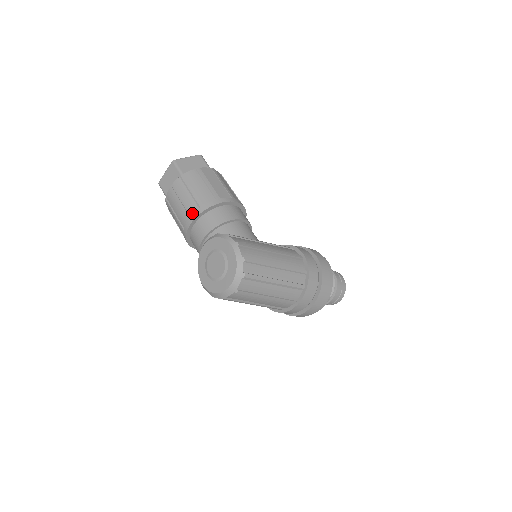
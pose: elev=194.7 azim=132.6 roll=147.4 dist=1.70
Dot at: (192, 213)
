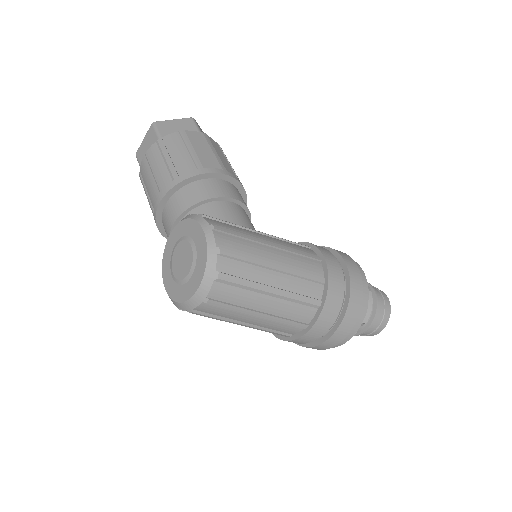
Dot at: (163, 188)
